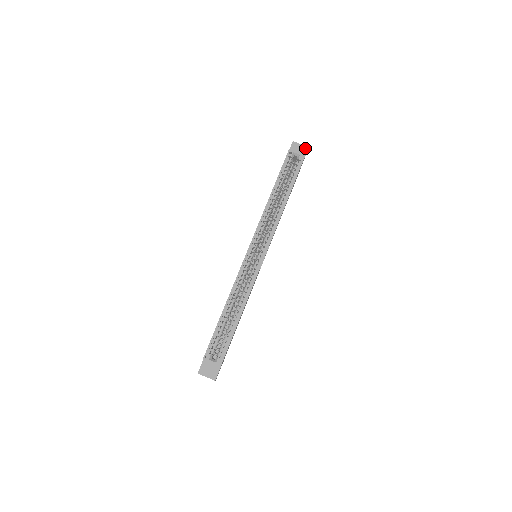
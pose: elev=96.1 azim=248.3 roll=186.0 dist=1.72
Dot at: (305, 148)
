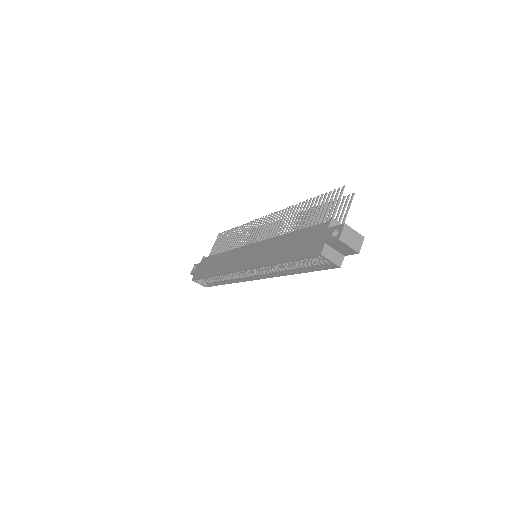
Dot at: (353, 252)
